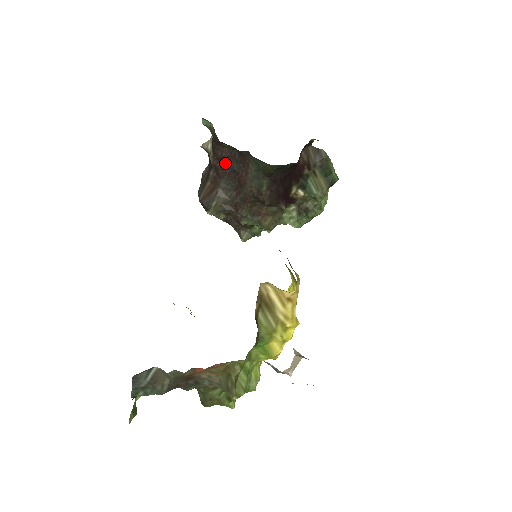
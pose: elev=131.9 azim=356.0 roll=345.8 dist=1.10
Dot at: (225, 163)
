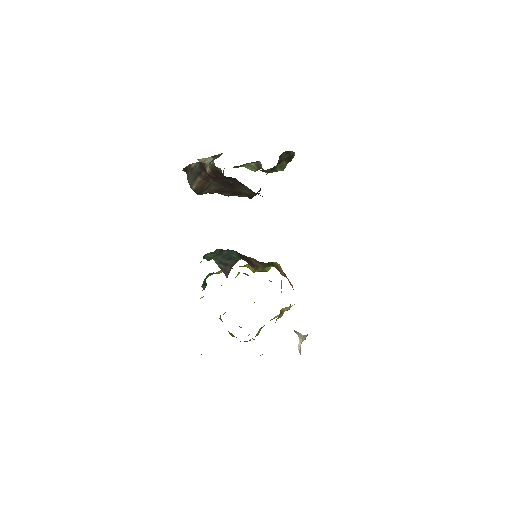
Dot at: (222, 179)
